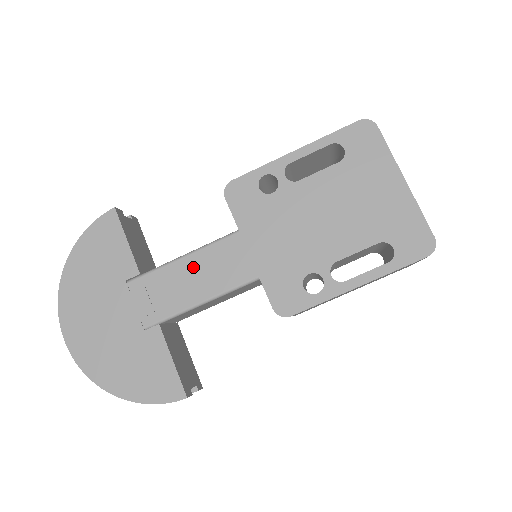
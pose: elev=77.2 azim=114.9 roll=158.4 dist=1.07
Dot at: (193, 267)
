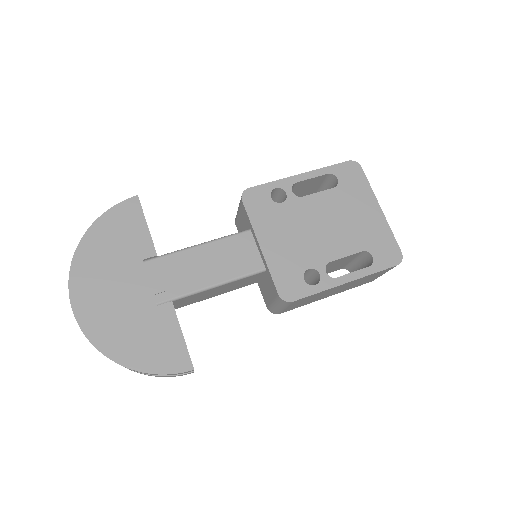
Dot at: (208, 255)
